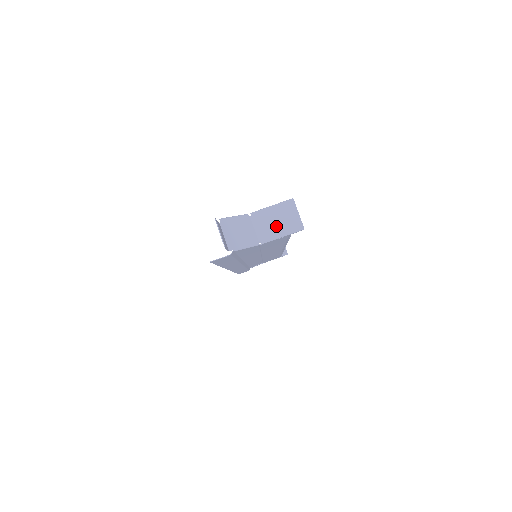
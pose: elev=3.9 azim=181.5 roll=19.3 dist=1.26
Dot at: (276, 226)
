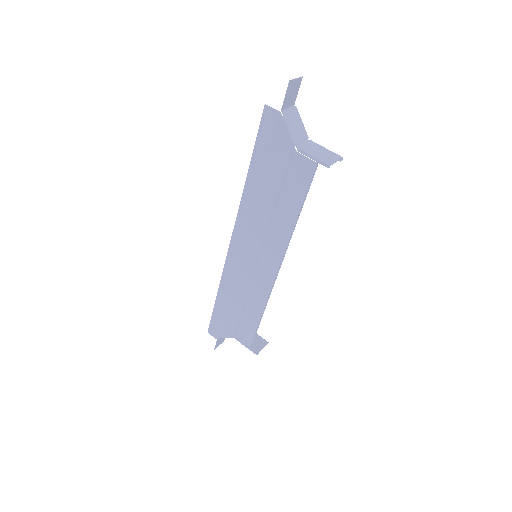
Dot at: (316, 152)
